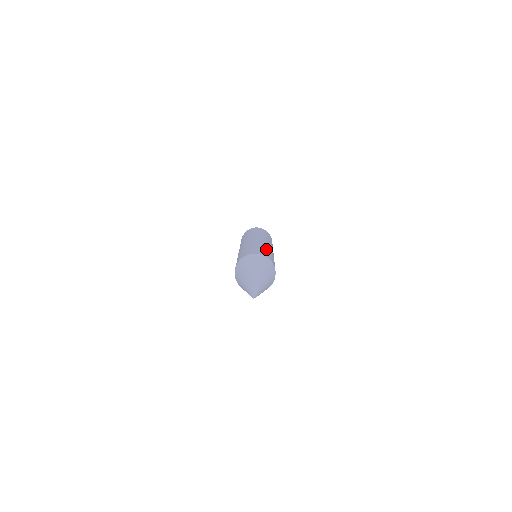
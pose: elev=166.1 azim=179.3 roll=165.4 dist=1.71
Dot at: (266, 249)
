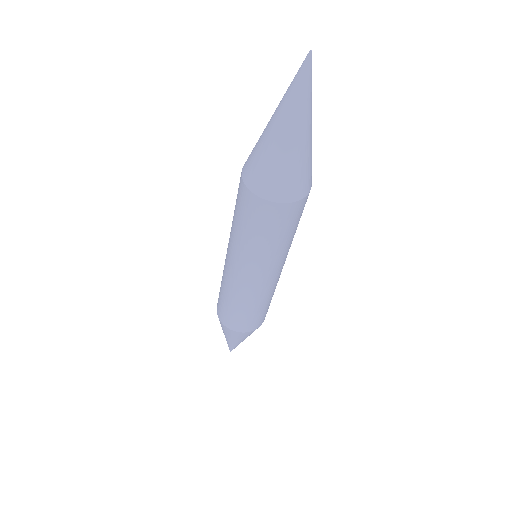
Dot at: occluded
